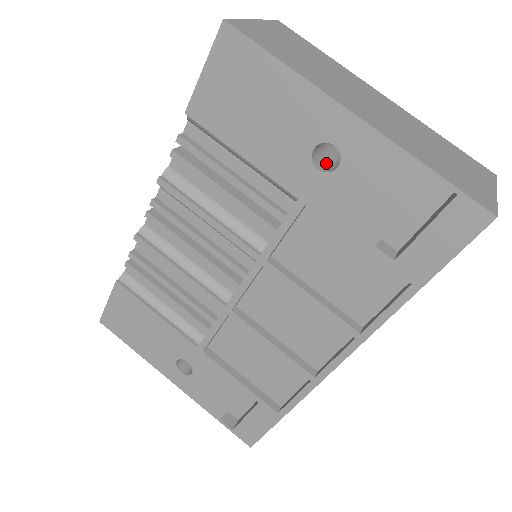
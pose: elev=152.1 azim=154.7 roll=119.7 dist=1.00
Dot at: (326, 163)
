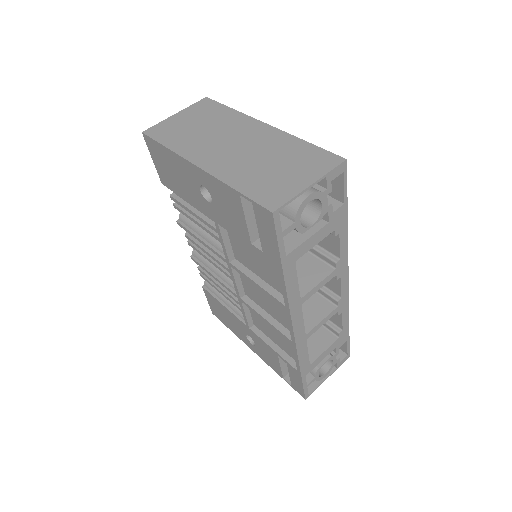
Dot at: occluded
